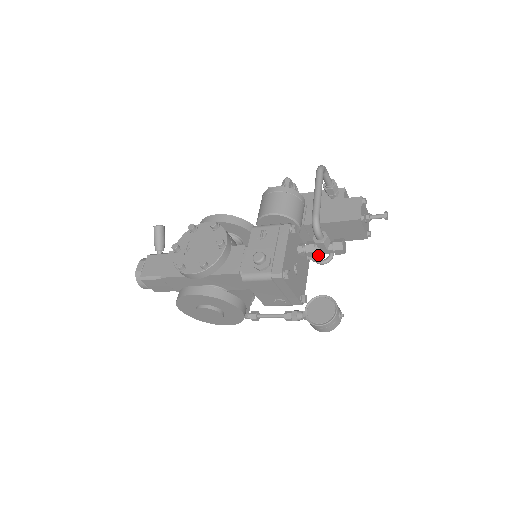
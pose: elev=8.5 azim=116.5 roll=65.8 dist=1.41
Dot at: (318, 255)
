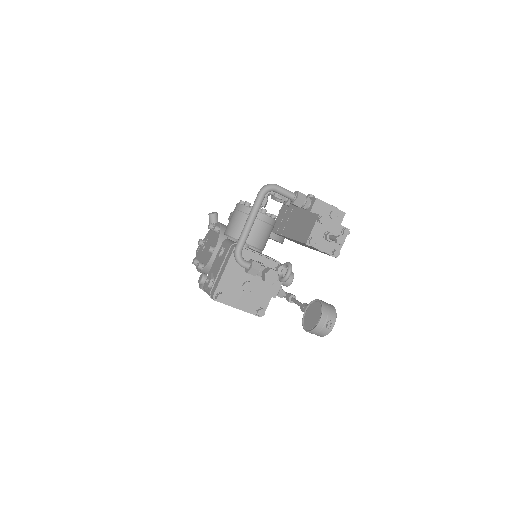
Dot at: (281, 271)
